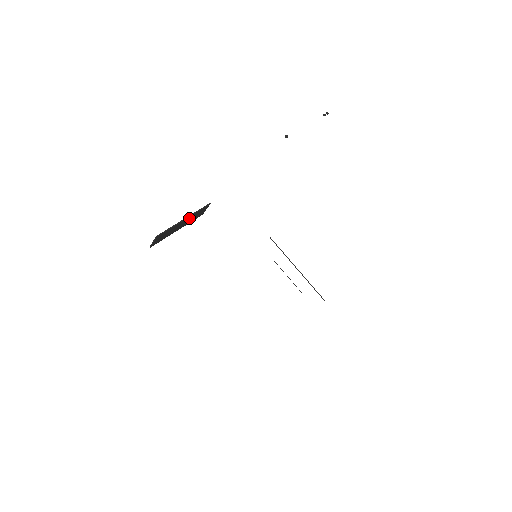
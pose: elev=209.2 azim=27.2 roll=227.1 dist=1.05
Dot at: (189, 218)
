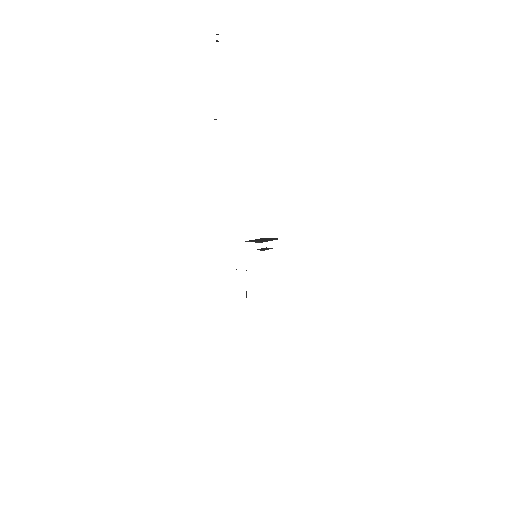
Dot at: occluded
